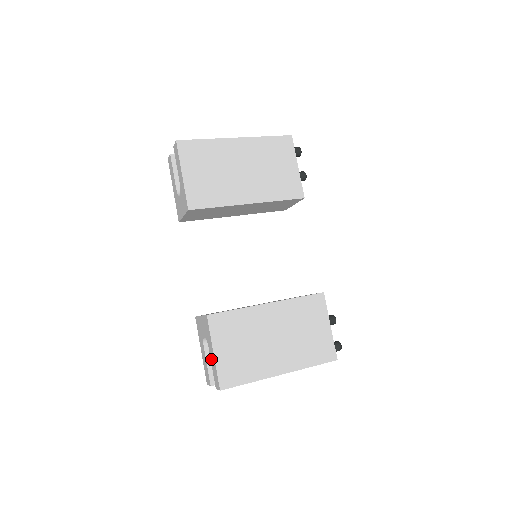
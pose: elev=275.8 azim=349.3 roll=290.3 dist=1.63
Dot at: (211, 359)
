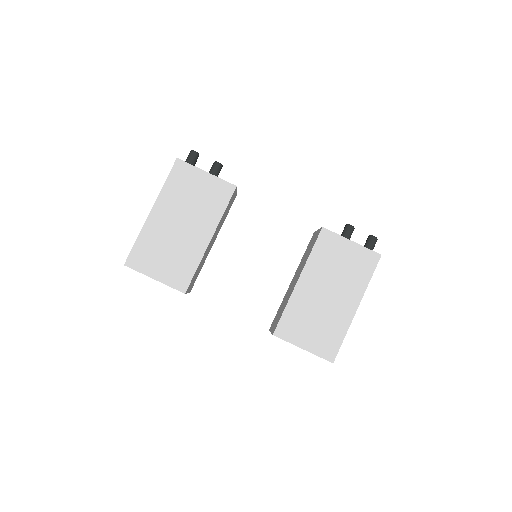
Dot at: occluded
